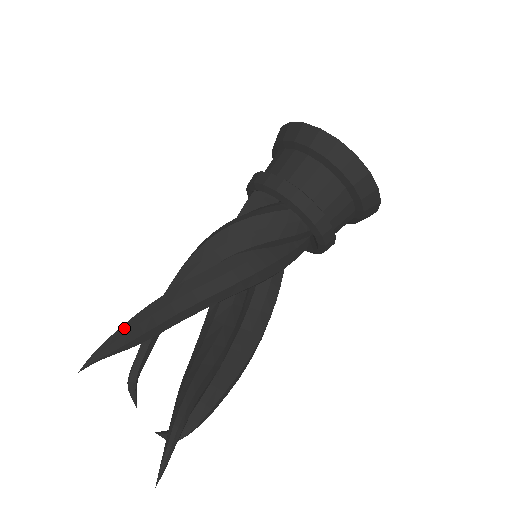
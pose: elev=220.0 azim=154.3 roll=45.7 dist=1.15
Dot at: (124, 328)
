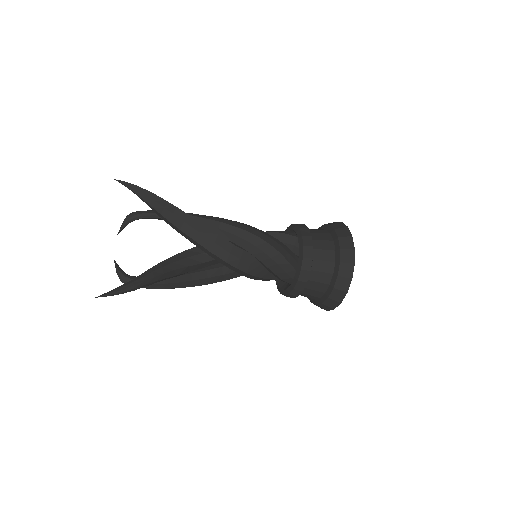
Dot at: (164, 202)
